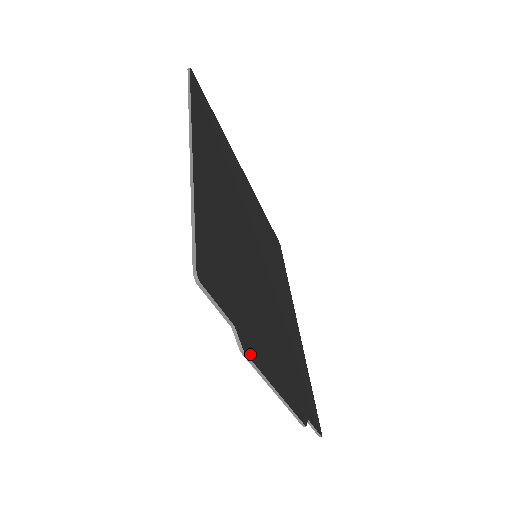
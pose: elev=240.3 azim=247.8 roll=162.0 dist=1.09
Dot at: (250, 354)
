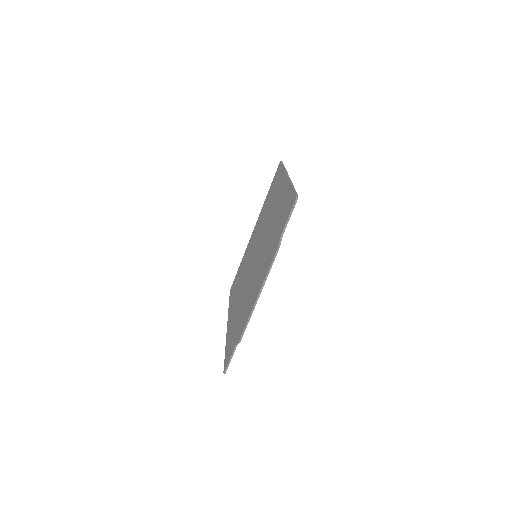
Dot at: occluded
